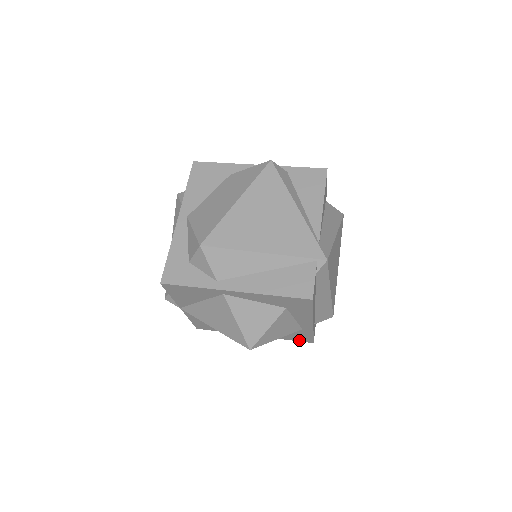
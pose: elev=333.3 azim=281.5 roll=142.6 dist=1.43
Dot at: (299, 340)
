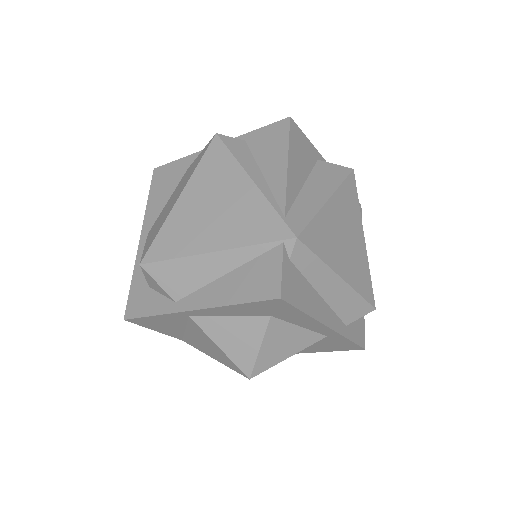
Dot at: (344, 349)
